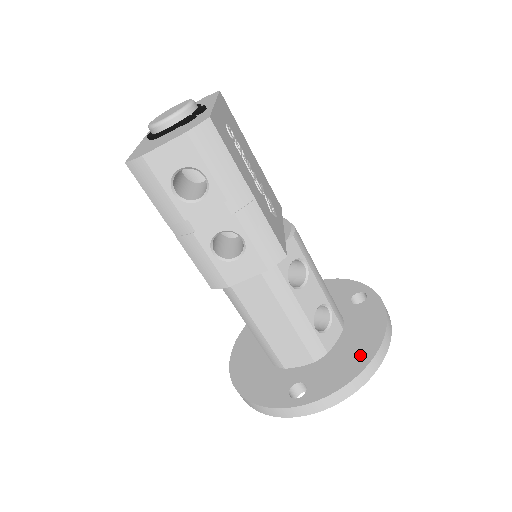
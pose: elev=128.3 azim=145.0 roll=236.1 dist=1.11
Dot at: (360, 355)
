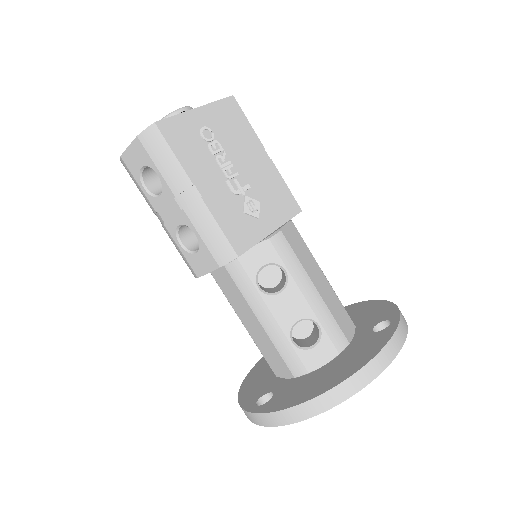
Dot at: (324, 383)
